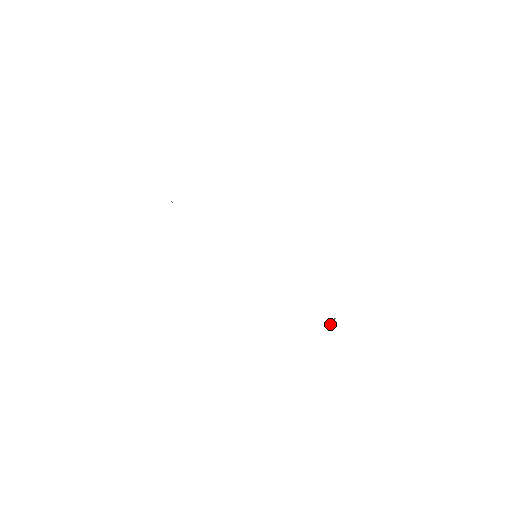
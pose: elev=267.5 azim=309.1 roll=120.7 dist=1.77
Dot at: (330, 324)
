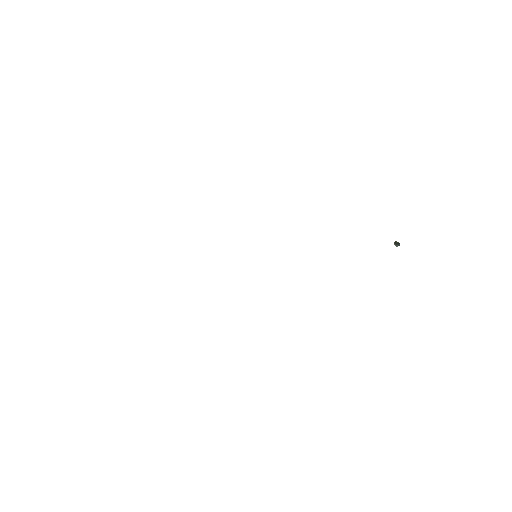
Dot at: (398, 244)
